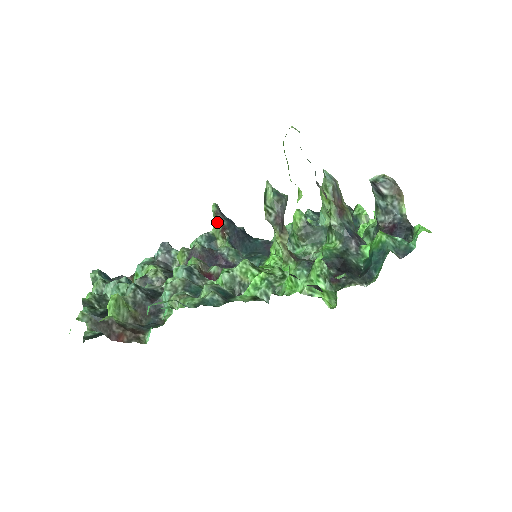
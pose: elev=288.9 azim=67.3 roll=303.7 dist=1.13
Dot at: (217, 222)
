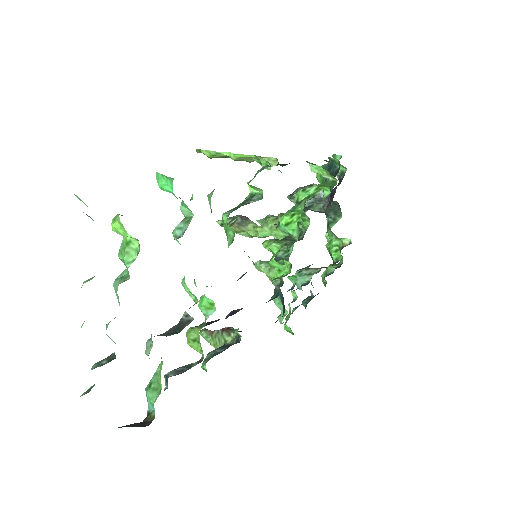
Dot at: (214, 336)
